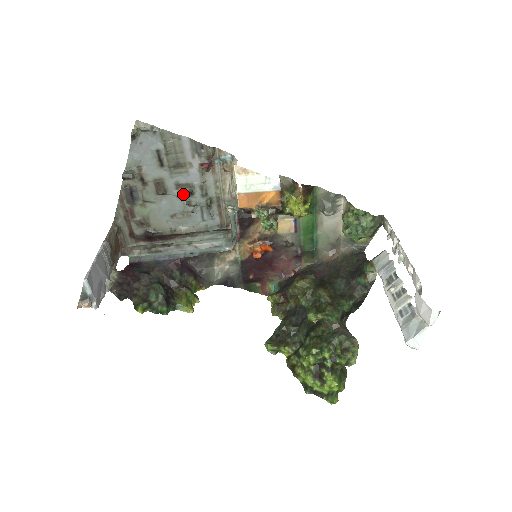
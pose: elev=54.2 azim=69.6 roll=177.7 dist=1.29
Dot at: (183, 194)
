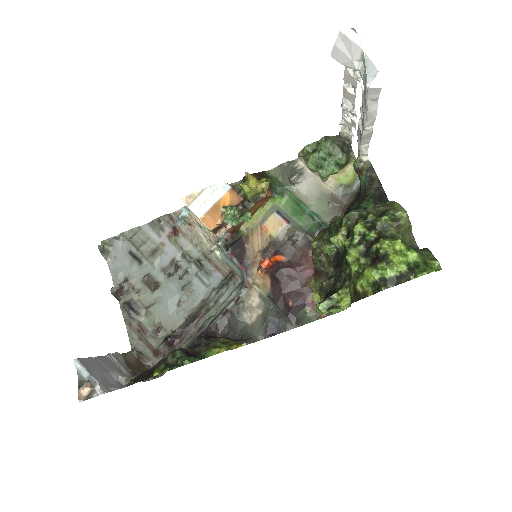
Dot at: (173, 274)
